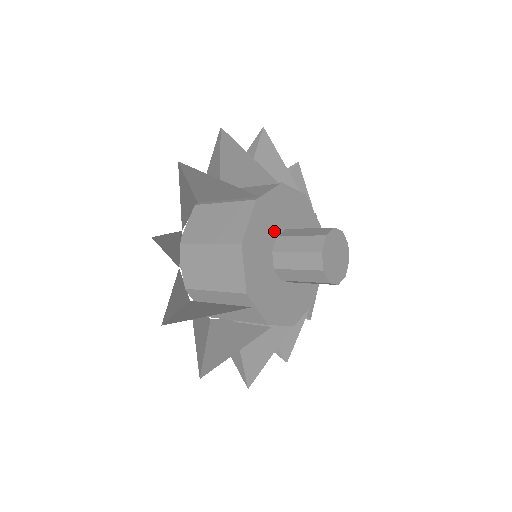
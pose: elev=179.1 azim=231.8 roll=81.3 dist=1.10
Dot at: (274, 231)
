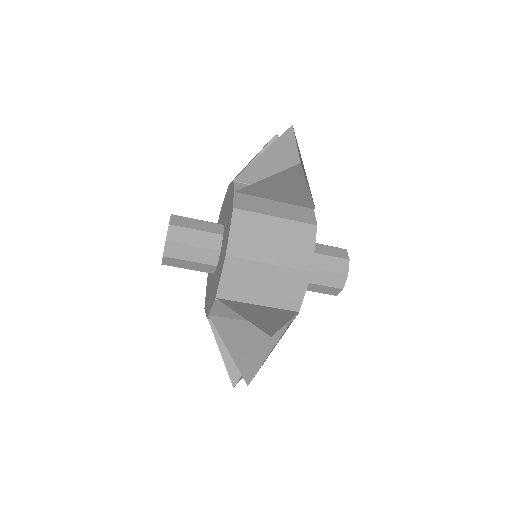
Dot at: occluded
